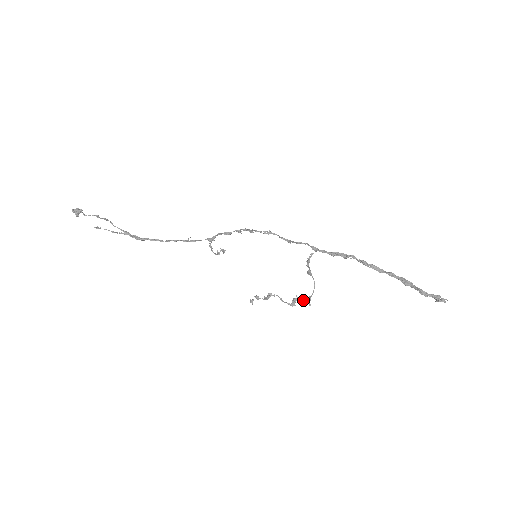
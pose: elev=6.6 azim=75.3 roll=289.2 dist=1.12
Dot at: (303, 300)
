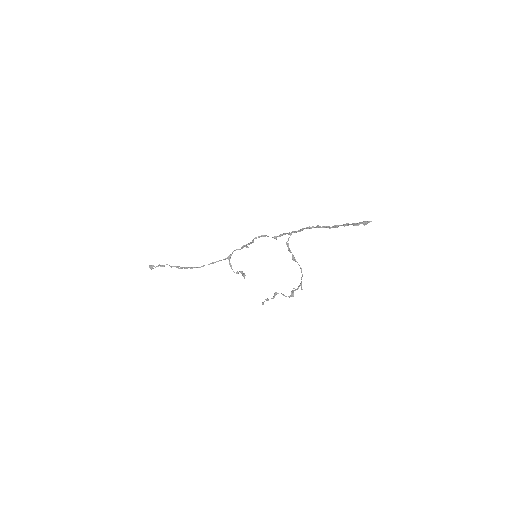
Dot at: (298, 288)
